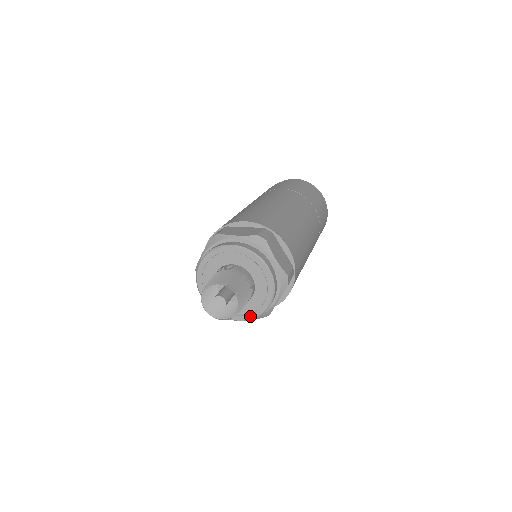
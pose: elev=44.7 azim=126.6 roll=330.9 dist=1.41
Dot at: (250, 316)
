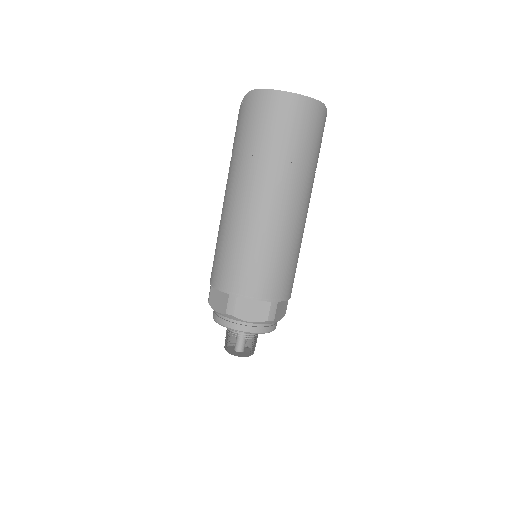
Dot at: occluded
